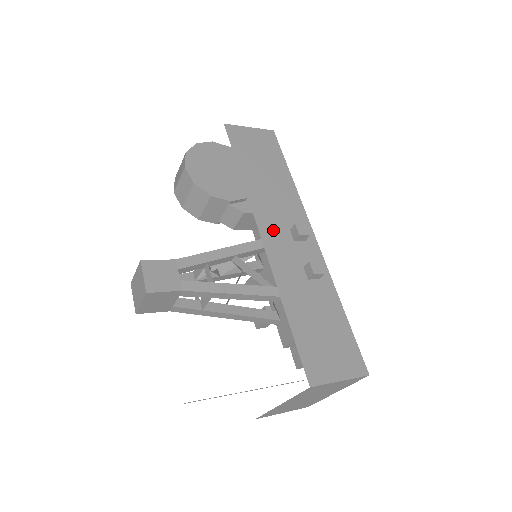
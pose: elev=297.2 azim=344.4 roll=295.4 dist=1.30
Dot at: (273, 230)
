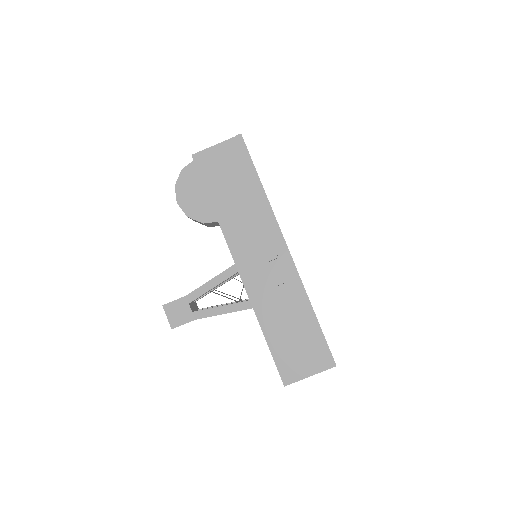
Dot at: (248, 259)
